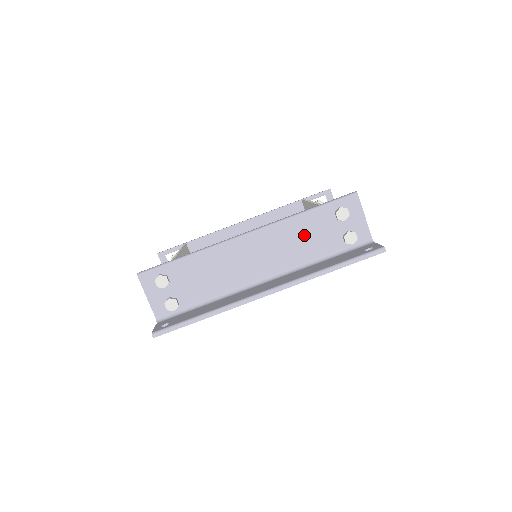
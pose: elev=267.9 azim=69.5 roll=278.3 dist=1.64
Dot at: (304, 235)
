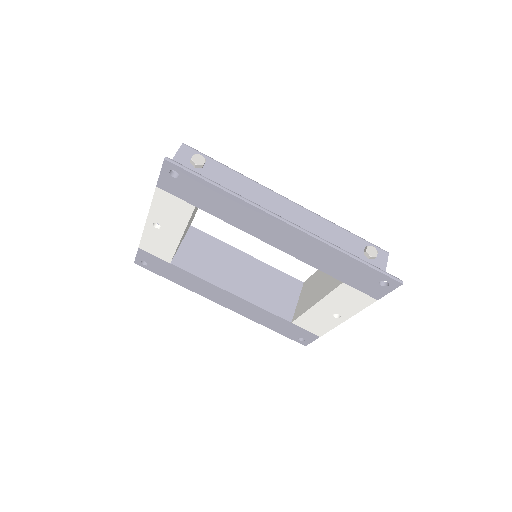
Dot at: (331, 240)
